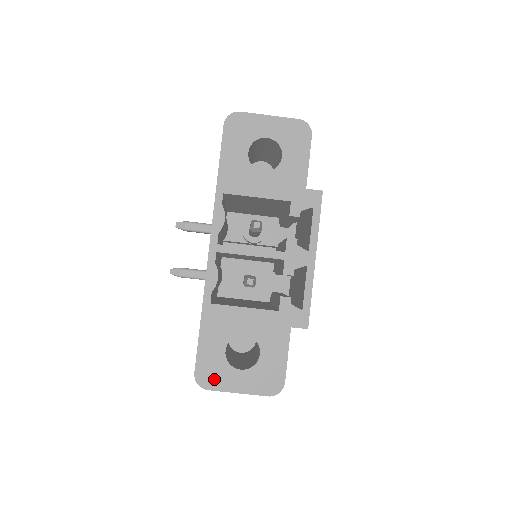
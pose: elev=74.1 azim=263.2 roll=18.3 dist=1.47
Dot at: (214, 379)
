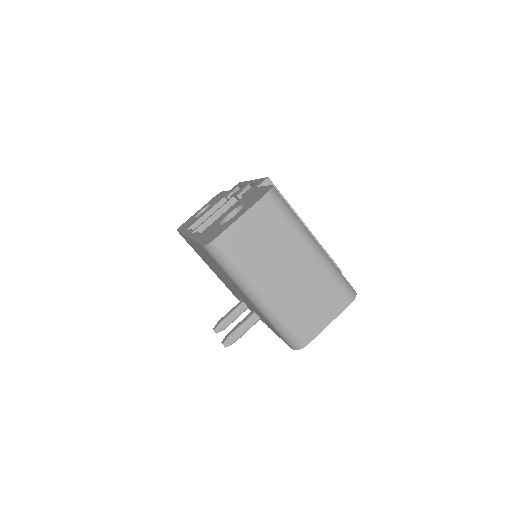
Dot at: (219, 233)
